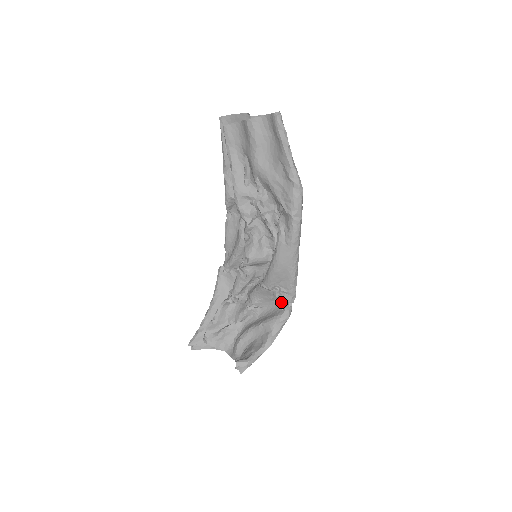
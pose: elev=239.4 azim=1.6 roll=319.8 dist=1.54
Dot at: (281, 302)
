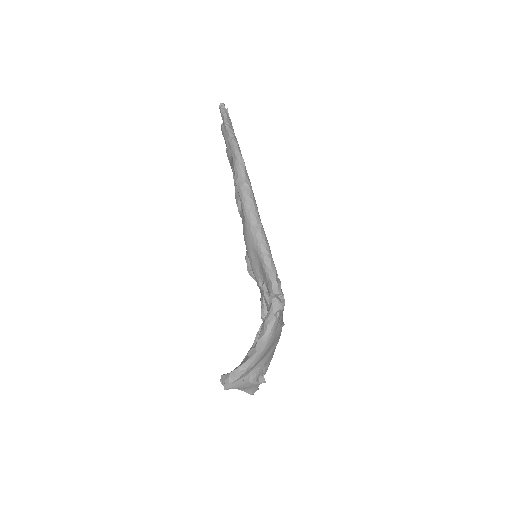
Dot at: (271, 298)
